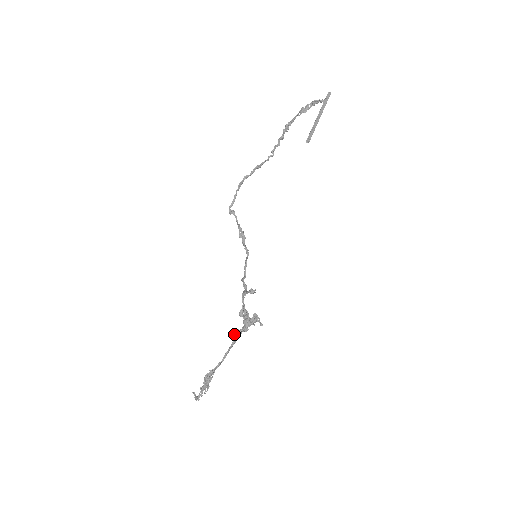
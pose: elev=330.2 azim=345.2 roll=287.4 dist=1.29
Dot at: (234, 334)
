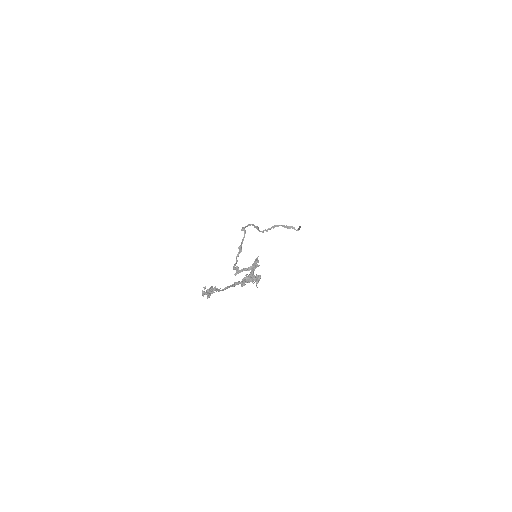
Dot at: (234, 282)
